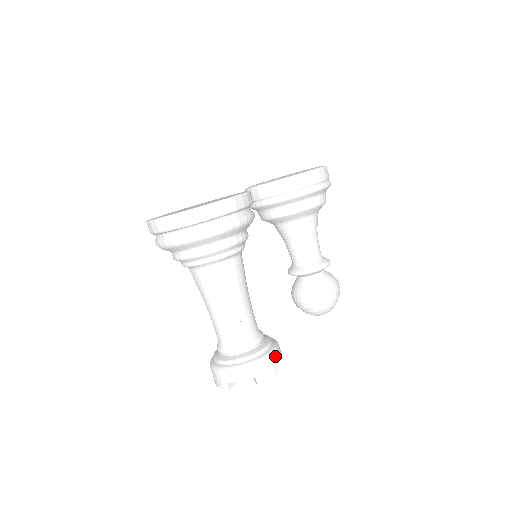
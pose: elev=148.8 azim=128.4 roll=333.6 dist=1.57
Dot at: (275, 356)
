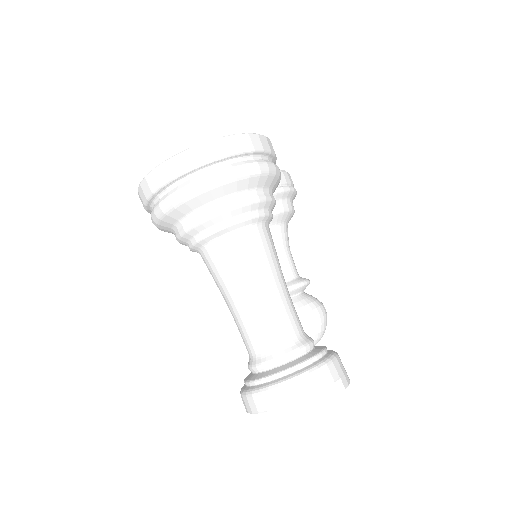
Dot at: occluded
